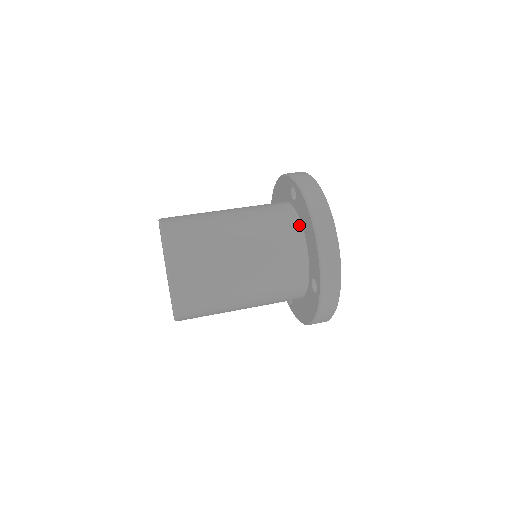
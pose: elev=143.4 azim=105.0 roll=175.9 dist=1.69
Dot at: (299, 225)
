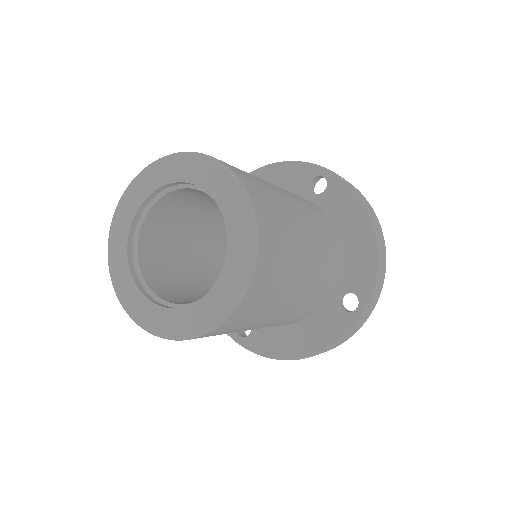
Dot at: occluded
